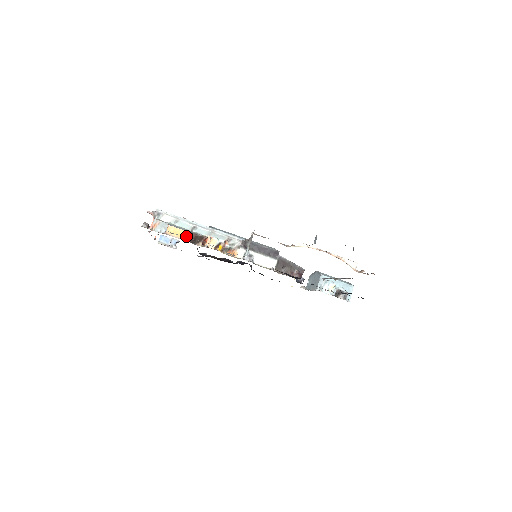
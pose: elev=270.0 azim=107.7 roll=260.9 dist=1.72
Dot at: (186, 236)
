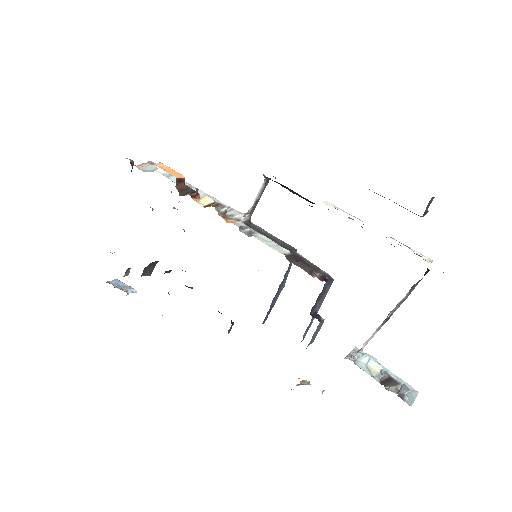
Dot at: (175, 175)
